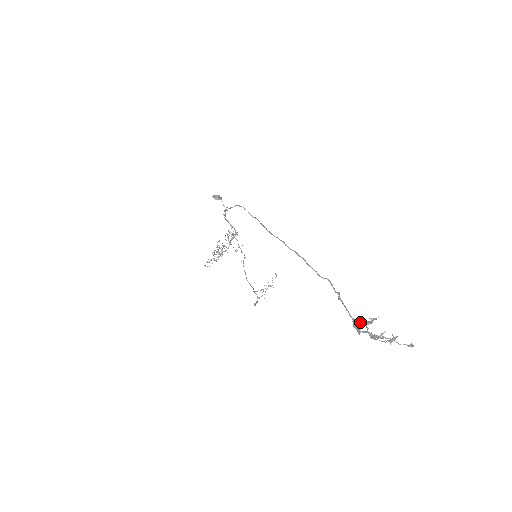
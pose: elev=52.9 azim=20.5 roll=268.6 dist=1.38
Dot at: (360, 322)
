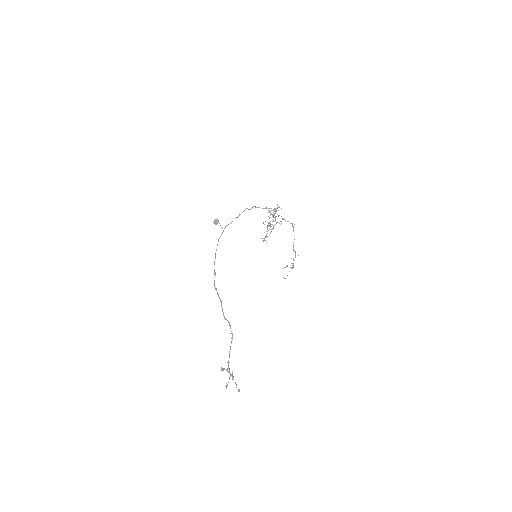
Dot at: occluded
